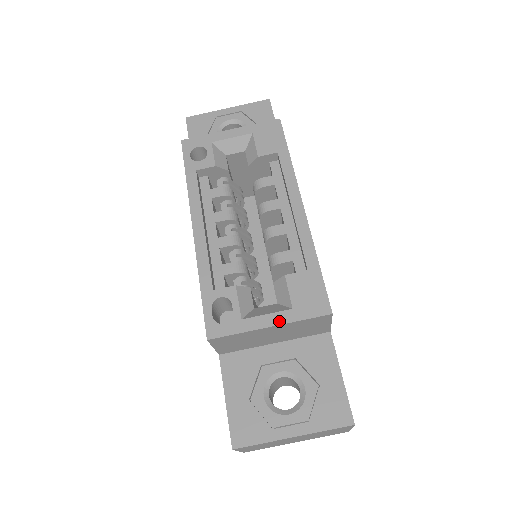
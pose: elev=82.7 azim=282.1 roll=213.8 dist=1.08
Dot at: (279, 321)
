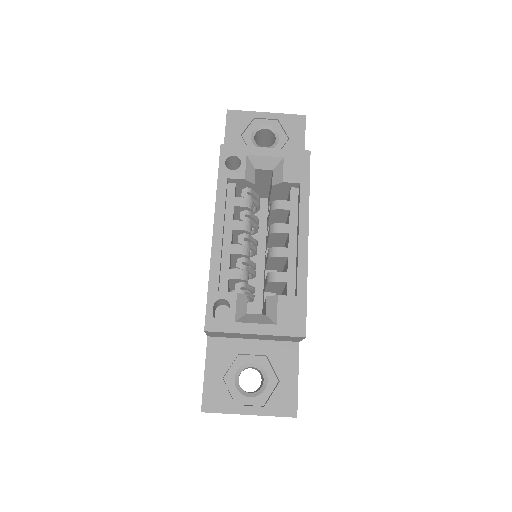
Dot at: (264, 332)
